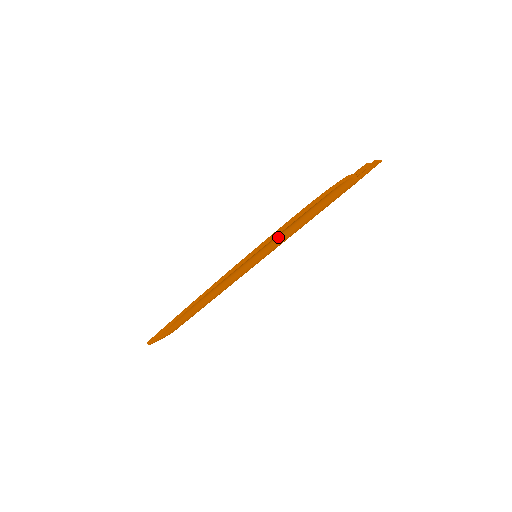
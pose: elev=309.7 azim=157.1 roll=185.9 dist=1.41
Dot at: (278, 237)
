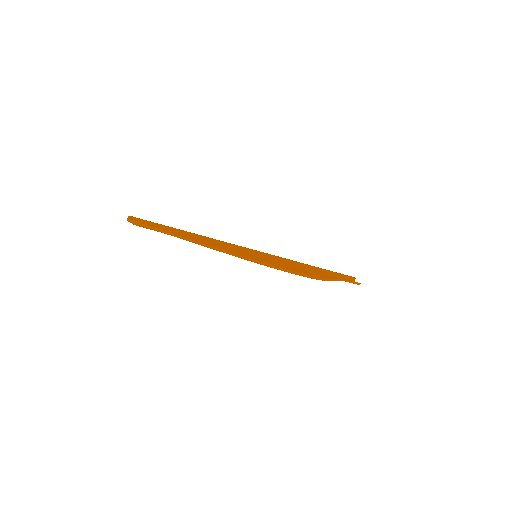
Dot at: occluded
